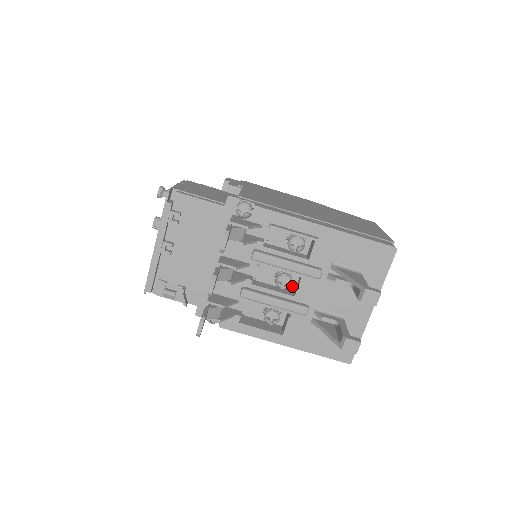
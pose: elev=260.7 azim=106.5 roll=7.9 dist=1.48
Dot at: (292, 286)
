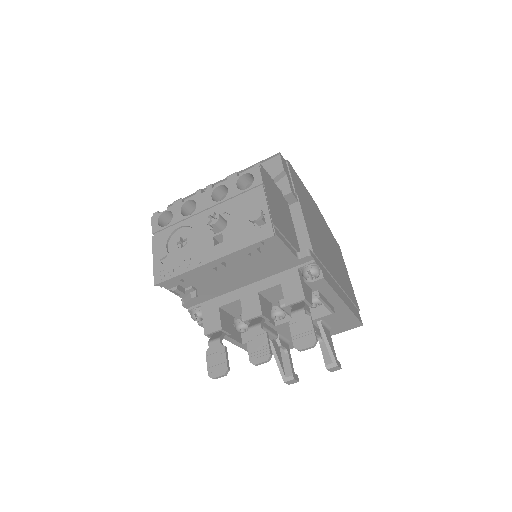
Dot at: occluded
